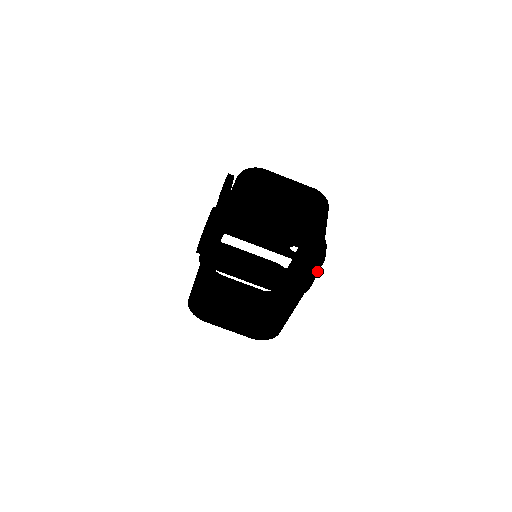
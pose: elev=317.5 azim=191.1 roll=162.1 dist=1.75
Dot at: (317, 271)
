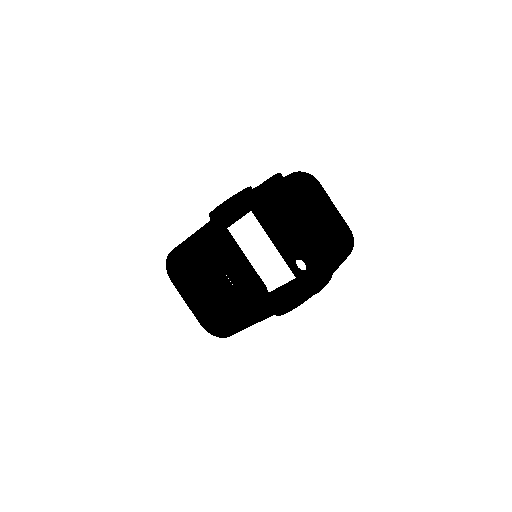
Dot at: (306, 298)
